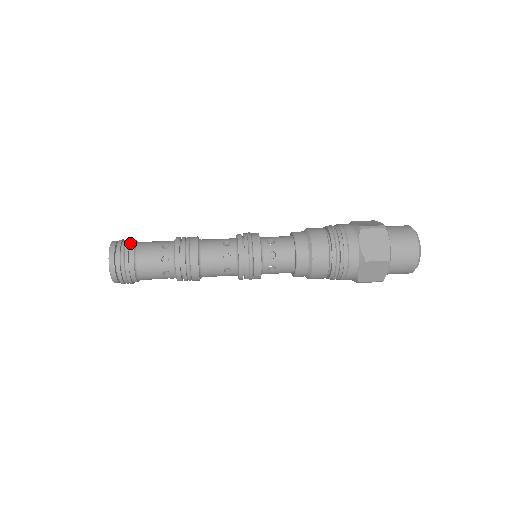
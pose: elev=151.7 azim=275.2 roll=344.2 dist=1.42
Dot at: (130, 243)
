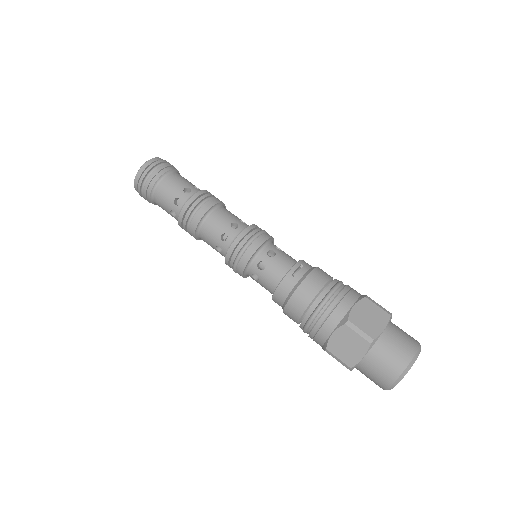
Dot at: (147, 193)
